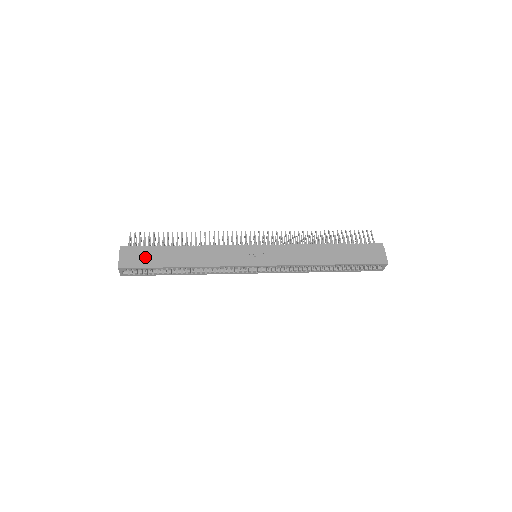
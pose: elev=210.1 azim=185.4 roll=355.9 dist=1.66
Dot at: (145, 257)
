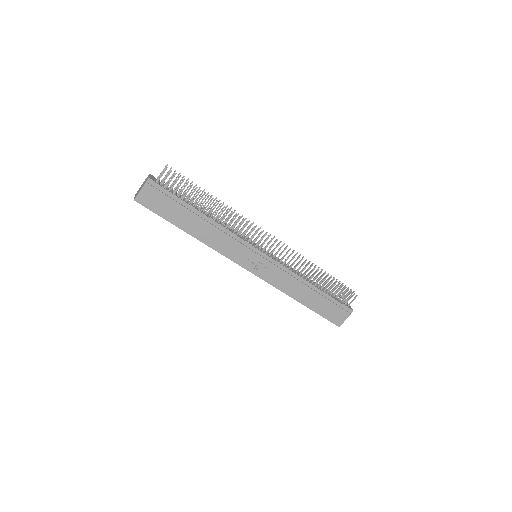
Dot at: (164, 205)
